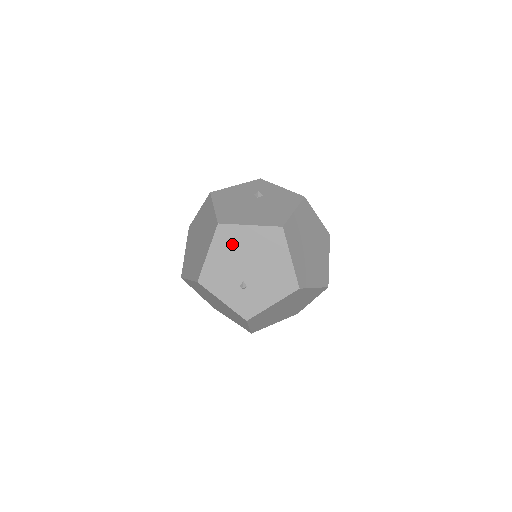
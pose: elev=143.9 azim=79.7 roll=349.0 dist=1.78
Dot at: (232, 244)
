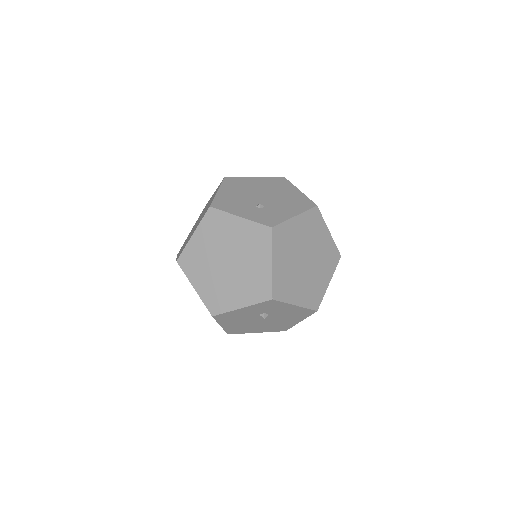
Dot at: (241, 186)
